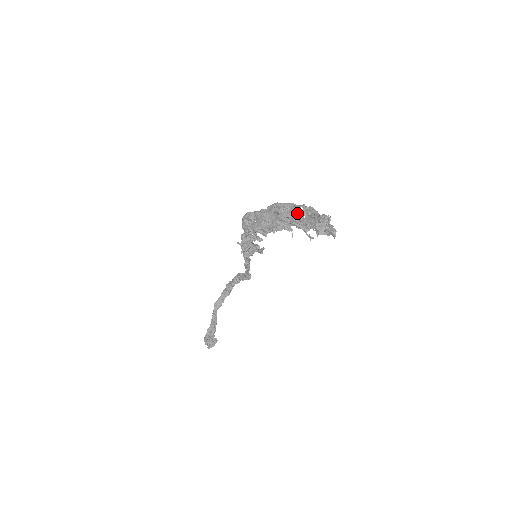
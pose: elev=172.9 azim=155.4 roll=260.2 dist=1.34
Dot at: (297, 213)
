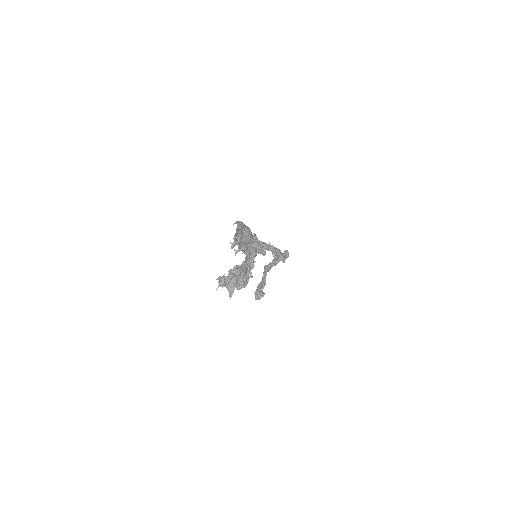
Dot at: occluded
